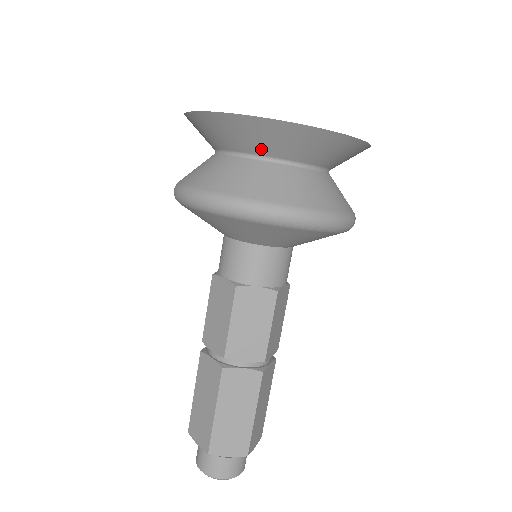
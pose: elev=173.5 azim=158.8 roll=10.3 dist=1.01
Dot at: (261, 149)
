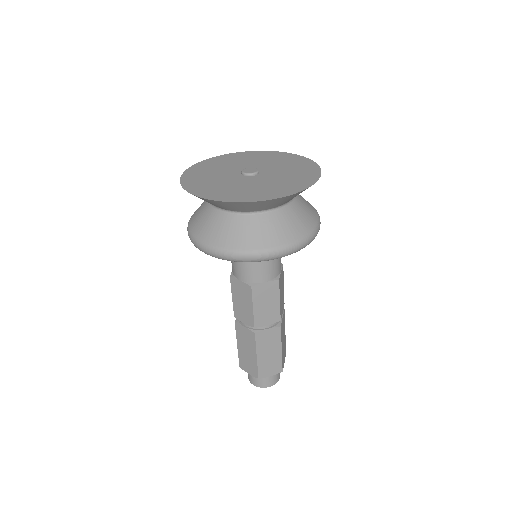
Dot at: occluded
